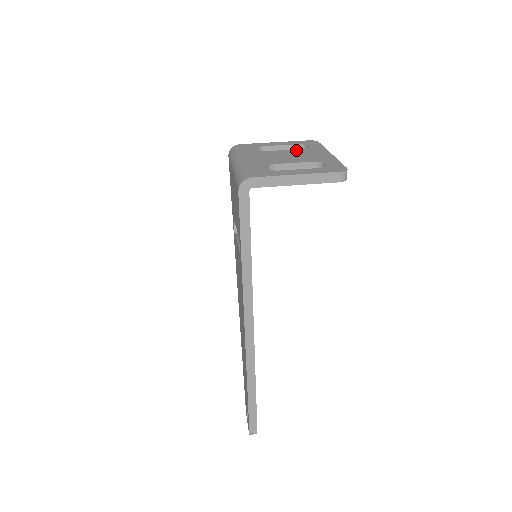
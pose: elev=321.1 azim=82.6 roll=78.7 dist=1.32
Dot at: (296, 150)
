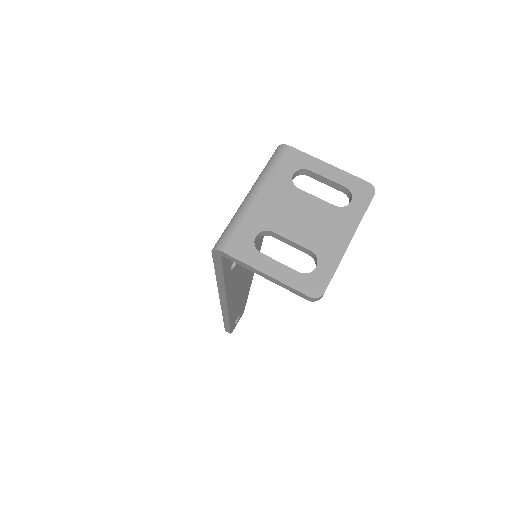
Dot at: (327, 206)
